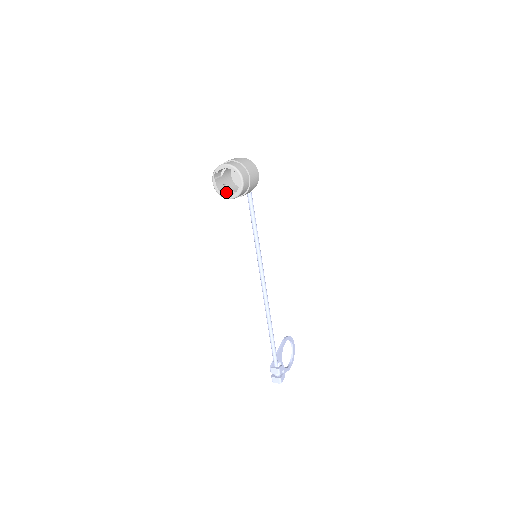
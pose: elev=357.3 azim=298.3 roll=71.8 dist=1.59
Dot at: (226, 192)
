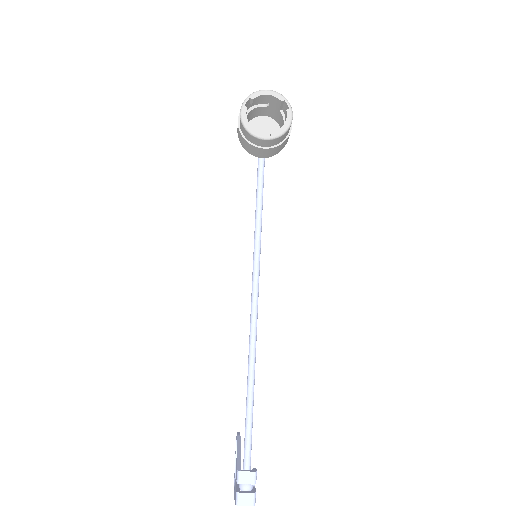
Dot at: occluded
